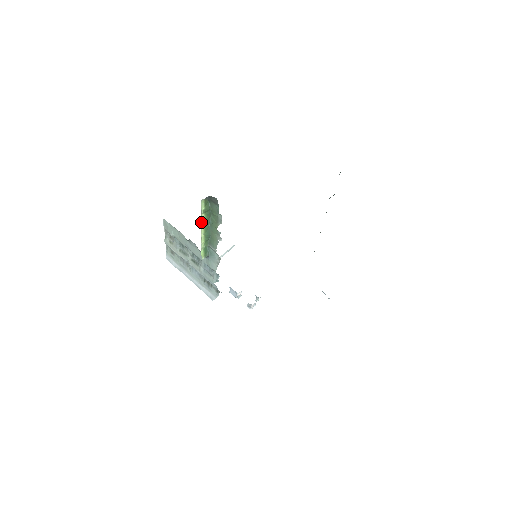
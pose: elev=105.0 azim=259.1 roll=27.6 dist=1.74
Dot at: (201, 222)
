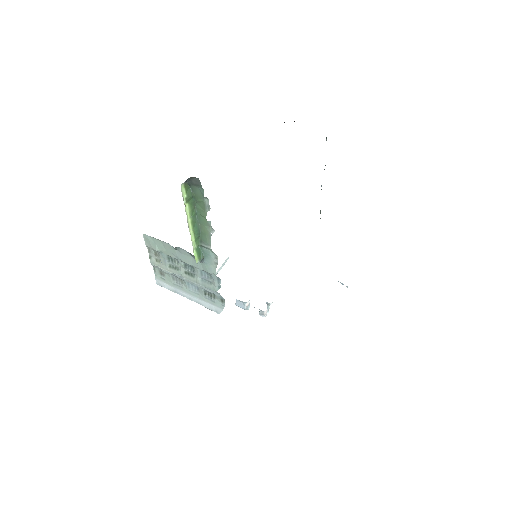
Dot at: (186, 214)
